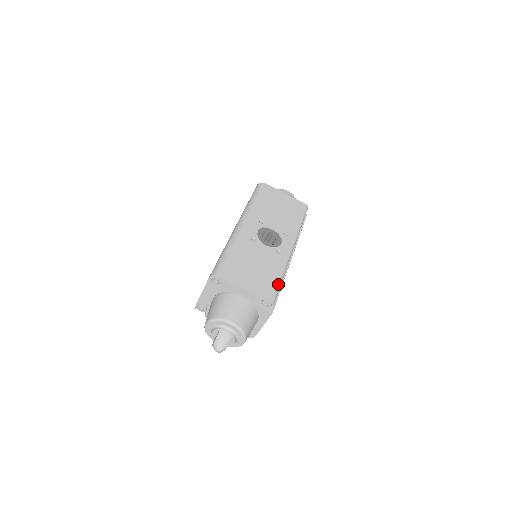
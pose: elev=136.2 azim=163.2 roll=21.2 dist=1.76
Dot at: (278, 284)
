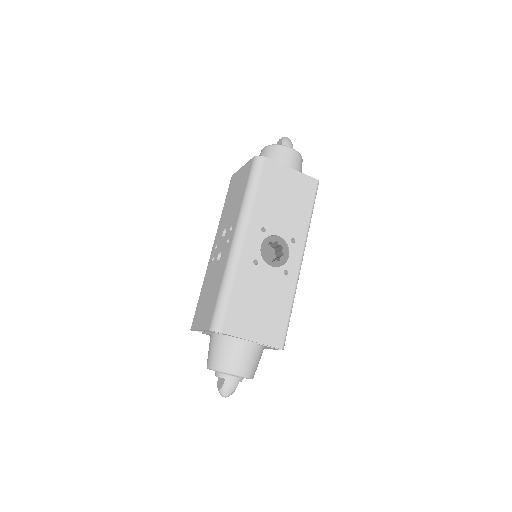
Dot at: (287, 321)
